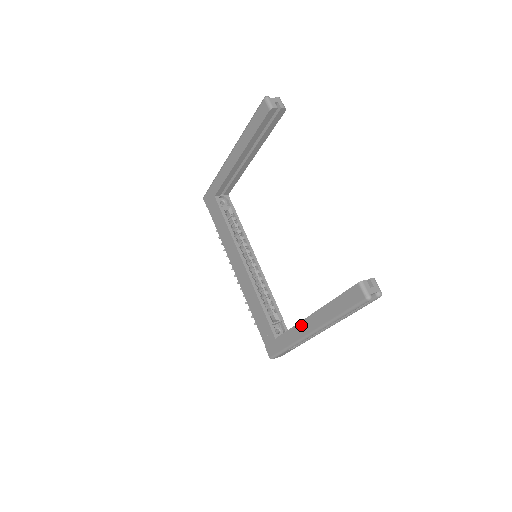
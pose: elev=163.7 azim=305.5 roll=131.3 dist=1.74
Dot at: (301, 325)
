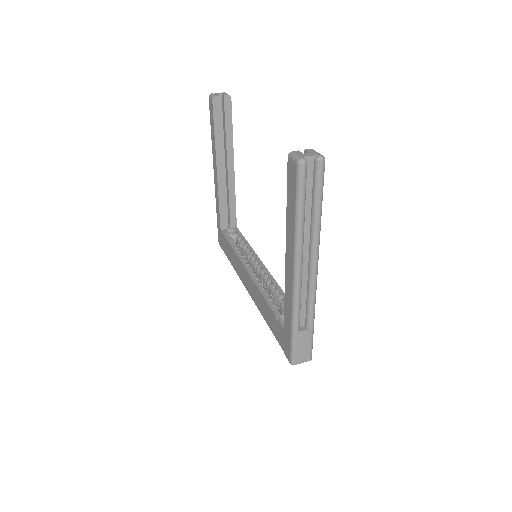
Dot at: (286, 278)
